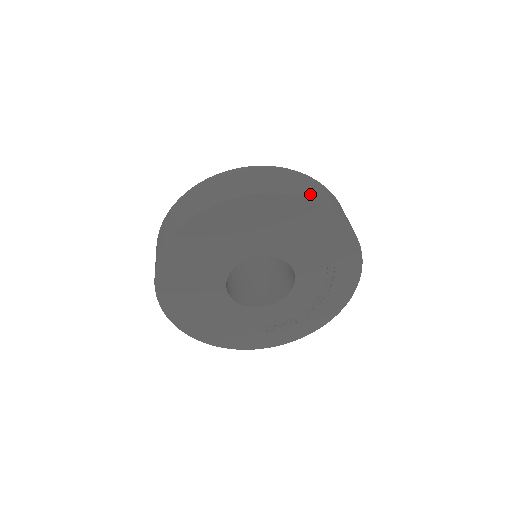
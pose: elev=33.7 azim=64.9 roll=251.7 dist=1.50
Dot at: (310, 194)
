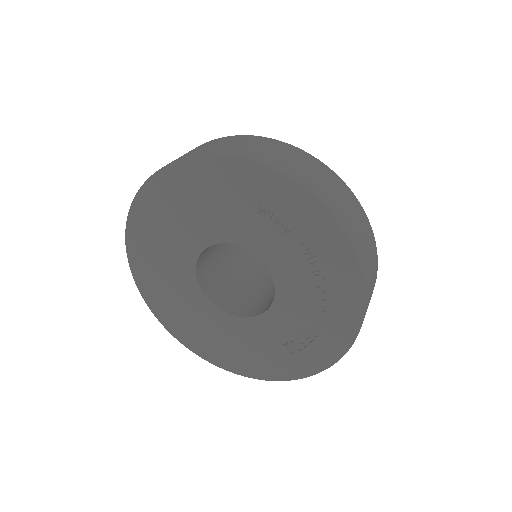
Dot at: (215, 150)
